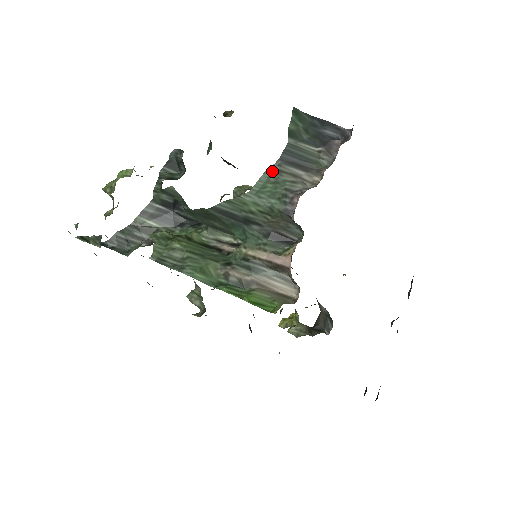
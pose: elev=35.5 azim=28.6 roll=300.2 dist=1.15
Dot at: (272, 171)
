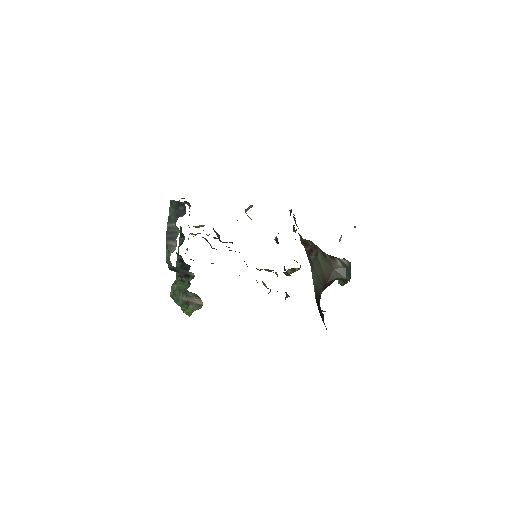
Dot at: (167, 246)
